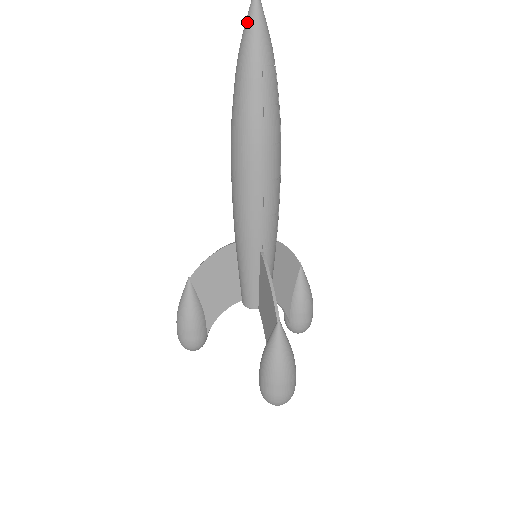
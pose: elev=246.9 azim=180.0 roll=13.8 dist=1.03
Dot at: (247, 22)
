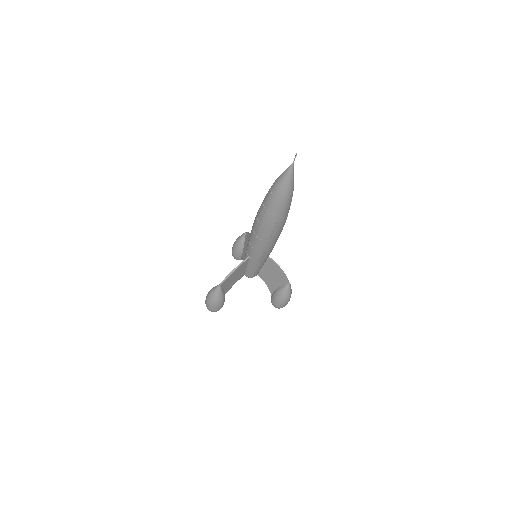
Dot at: (288, 181)
